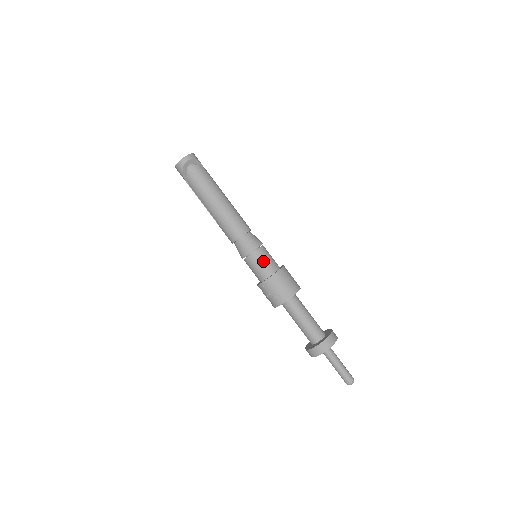
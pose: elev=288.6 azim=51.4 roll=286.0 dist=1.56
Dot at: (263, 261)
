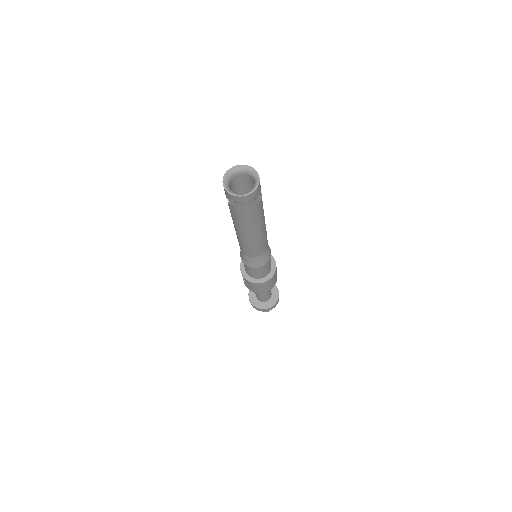
Dot at: (258, 272)
